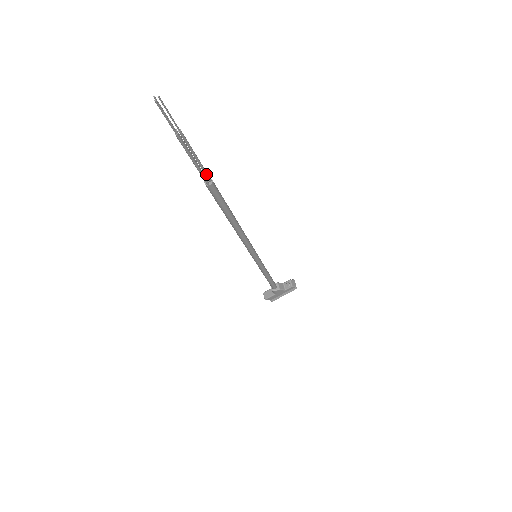
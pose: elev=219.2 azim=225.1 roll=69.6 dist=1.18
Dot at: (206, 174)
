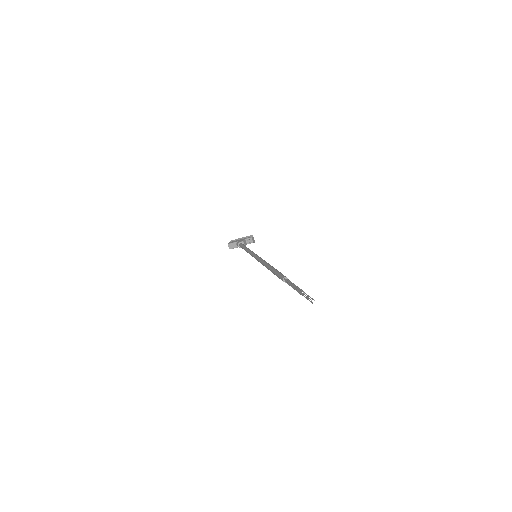
Dot at: (290, 282)
